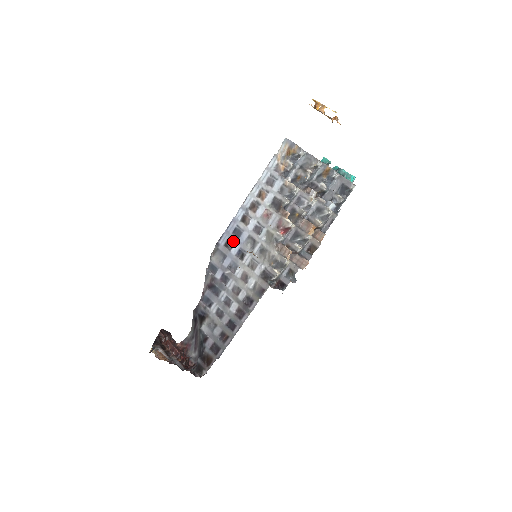
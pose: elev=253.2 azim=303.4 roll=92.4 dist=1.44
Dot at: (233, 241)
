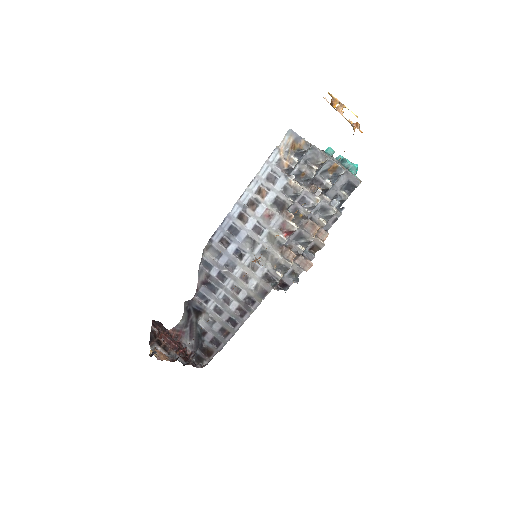
Dot at: (229, 239)
